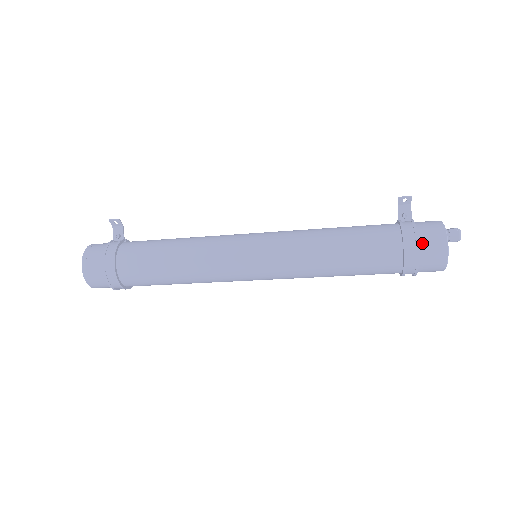
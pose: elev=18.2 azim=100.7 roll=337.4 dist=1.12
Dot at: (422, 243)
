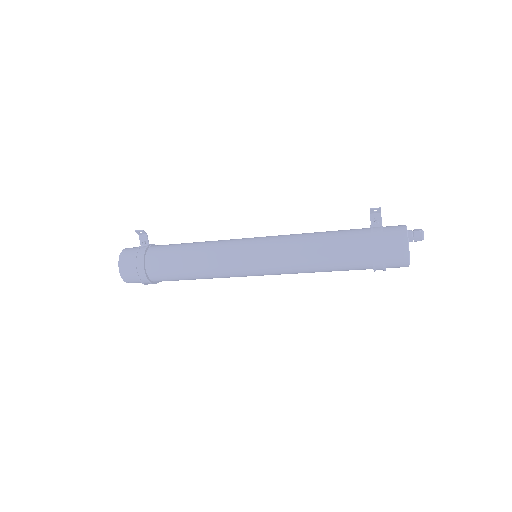
Dot at: (388, 249)
